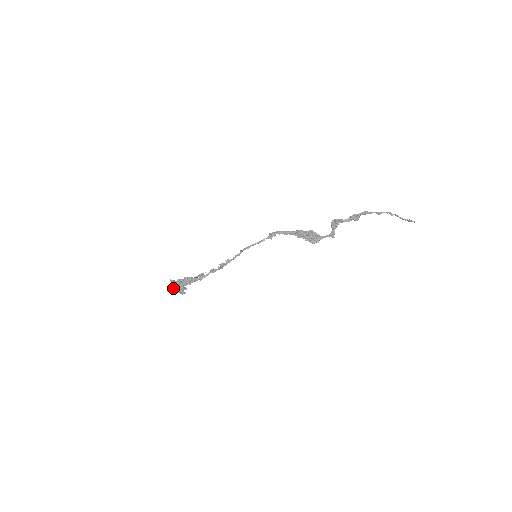
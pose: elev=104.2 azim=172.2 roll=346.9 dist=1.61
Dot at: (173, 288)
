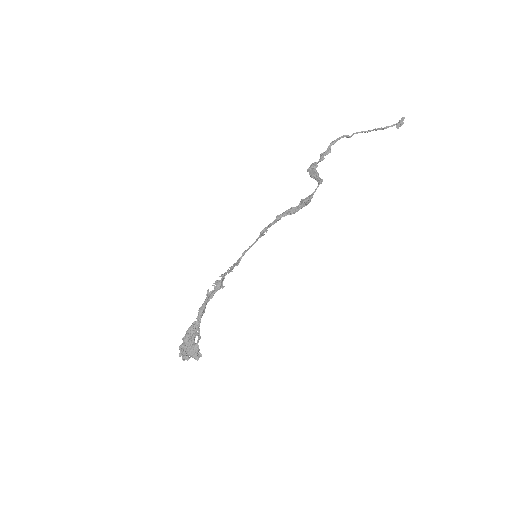
Dot at: (180, 348)
